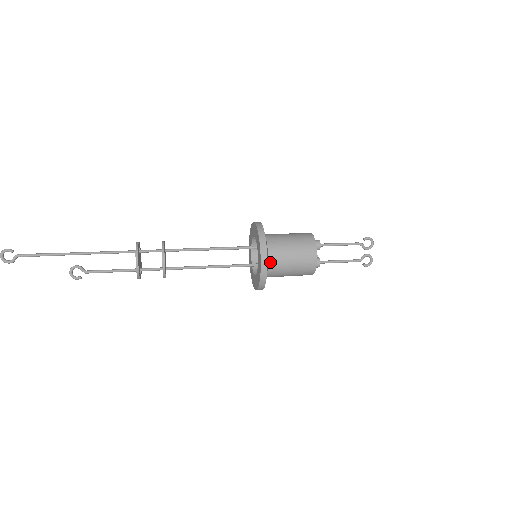
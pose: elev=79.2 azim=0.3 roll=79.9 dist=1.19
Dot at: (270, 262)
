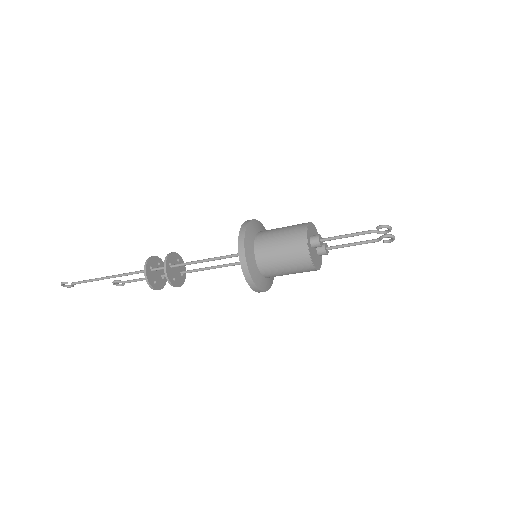
Dot at: (266, 277)
